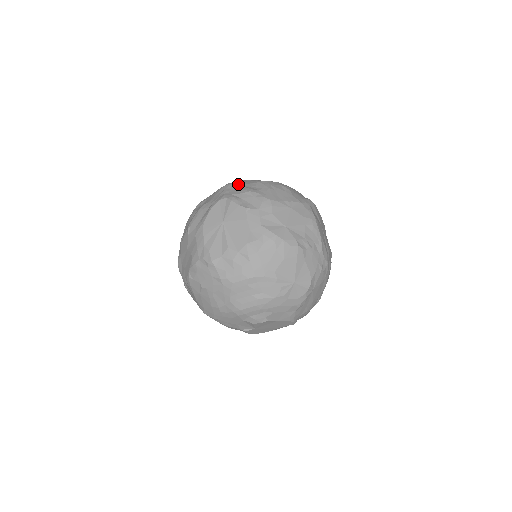
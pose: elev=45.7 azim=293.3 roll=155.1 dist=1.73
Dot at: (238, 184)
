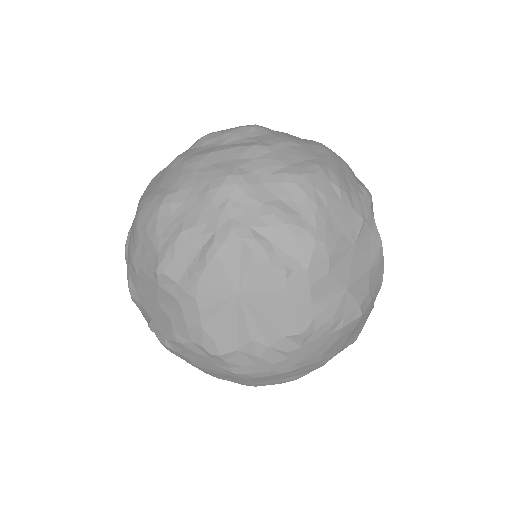
Dot at: (251, 184)
